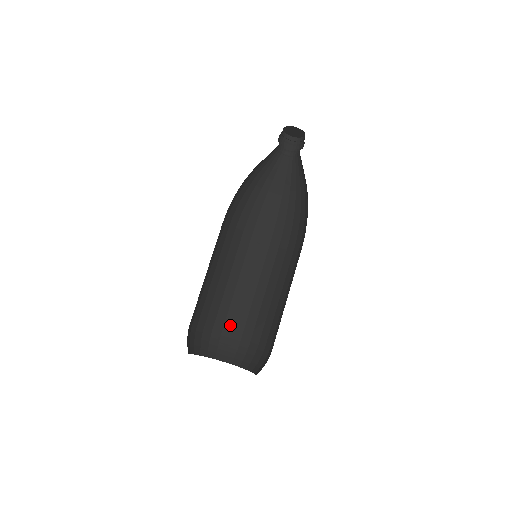
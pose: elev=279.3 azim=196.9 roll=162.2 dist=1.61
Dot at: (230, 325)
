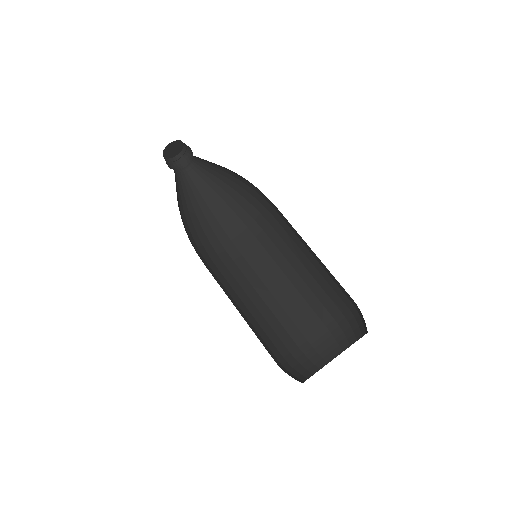
Dot at: (269, 351)
